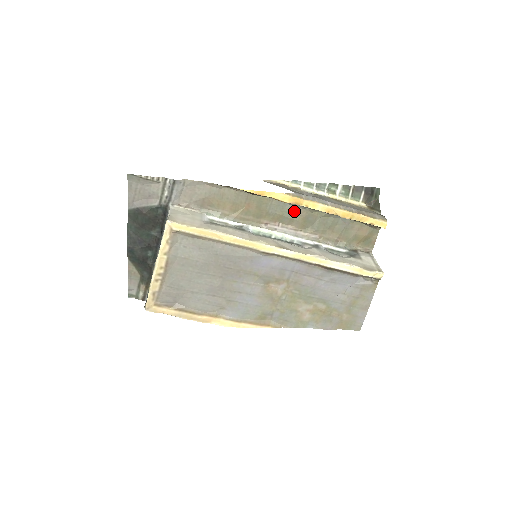
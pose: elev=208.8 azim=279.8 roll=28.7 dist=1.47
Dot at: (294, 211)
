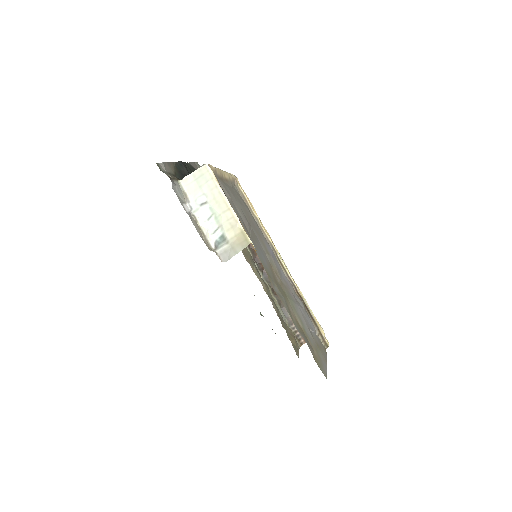
Dot at: (262, 279)
